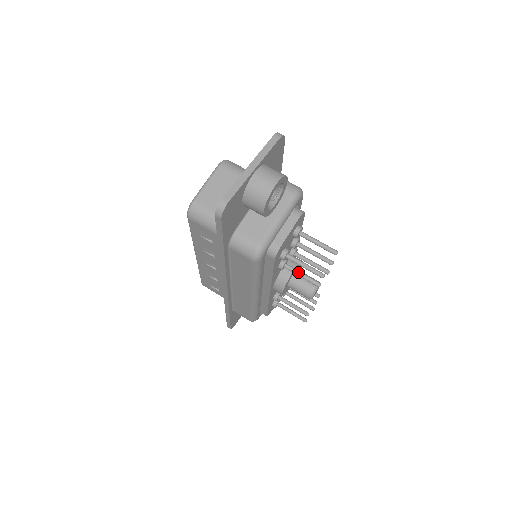
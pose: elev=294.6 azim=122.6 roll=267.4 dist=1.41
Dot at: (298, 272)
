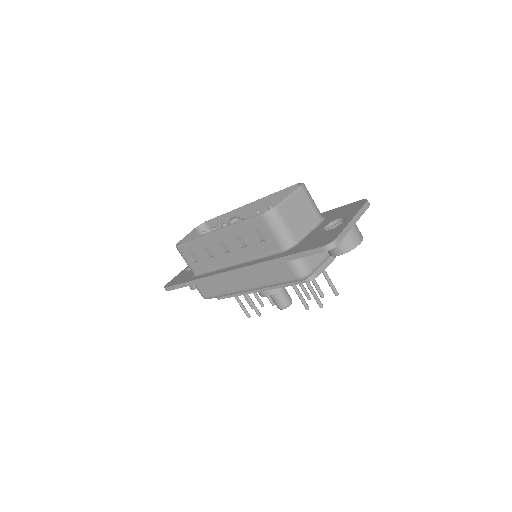
Dot at: occluded
